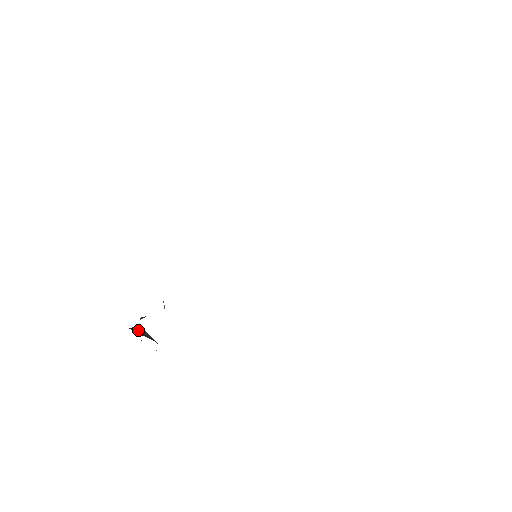
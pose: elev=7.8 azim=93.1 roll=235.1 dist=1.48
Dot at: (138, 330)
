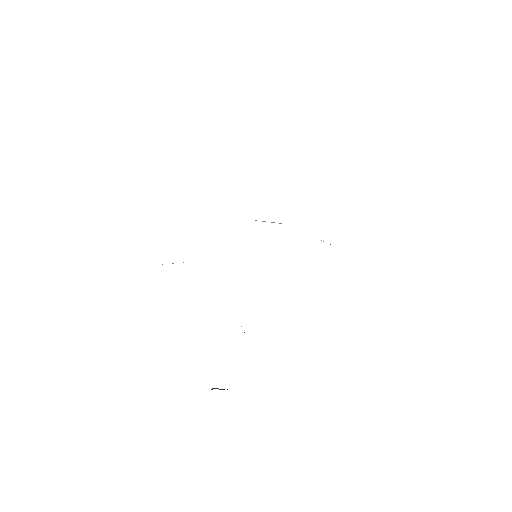
Dot at: occluded
